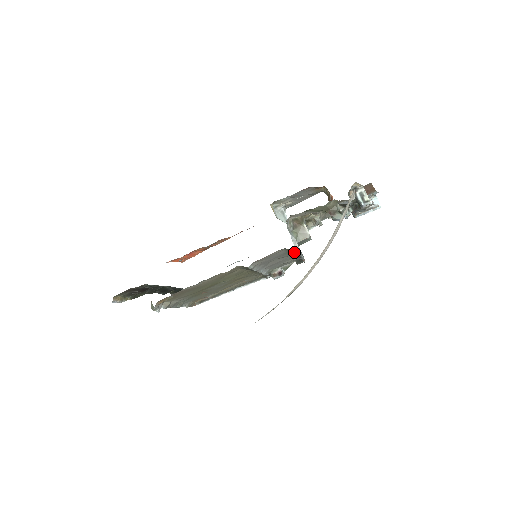
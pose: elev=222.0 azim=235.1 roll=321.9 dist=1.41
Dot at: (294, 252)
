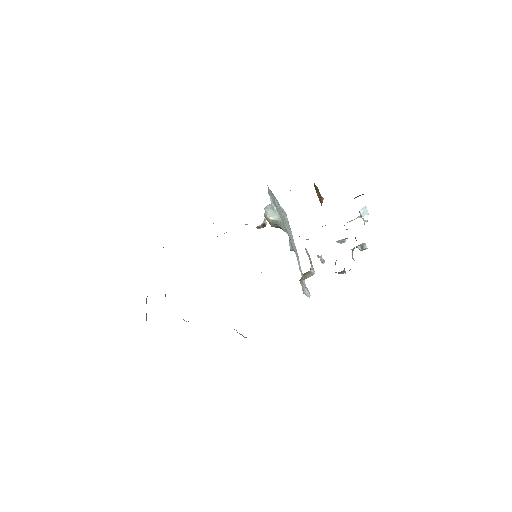
Dot at: occluded
